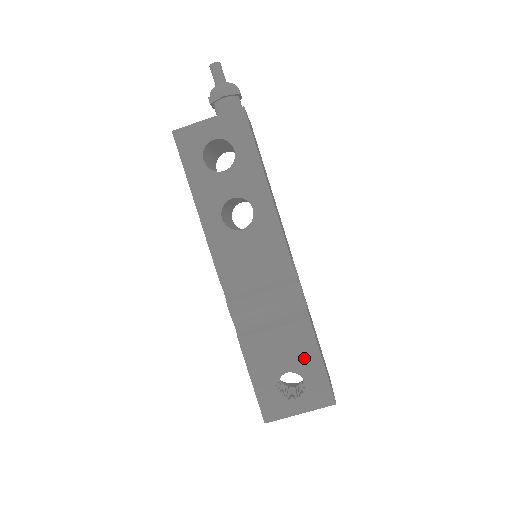
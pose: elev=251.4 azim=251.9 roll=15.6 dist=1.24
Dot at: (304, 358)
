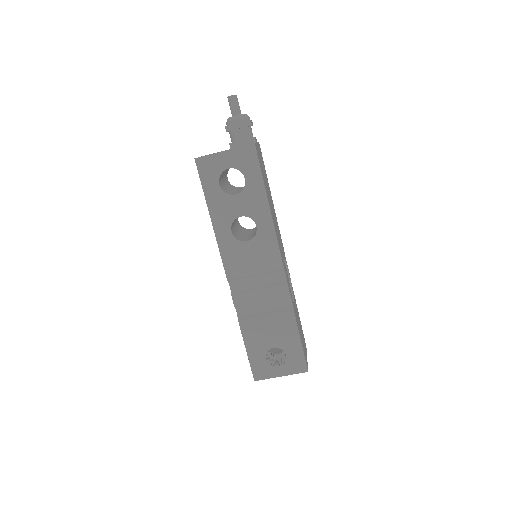
Dot at: (287, 339)
